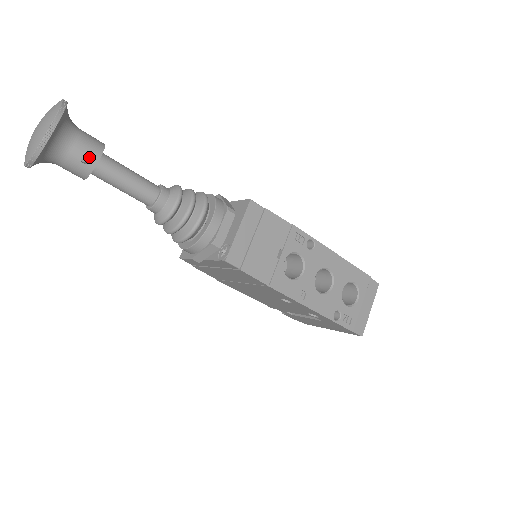
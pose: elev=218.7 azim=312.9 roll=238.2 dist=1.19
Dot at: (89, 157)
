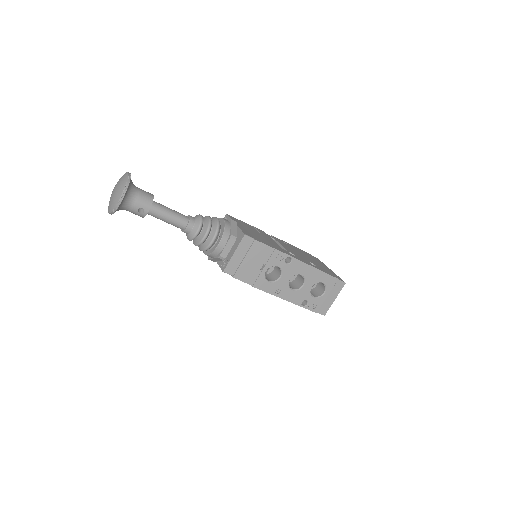
Dot at: occluded
